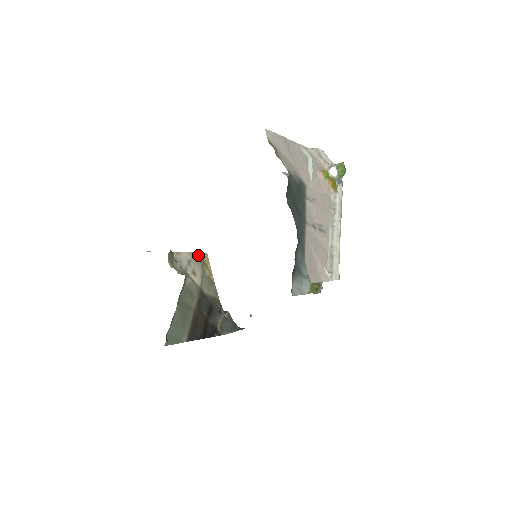
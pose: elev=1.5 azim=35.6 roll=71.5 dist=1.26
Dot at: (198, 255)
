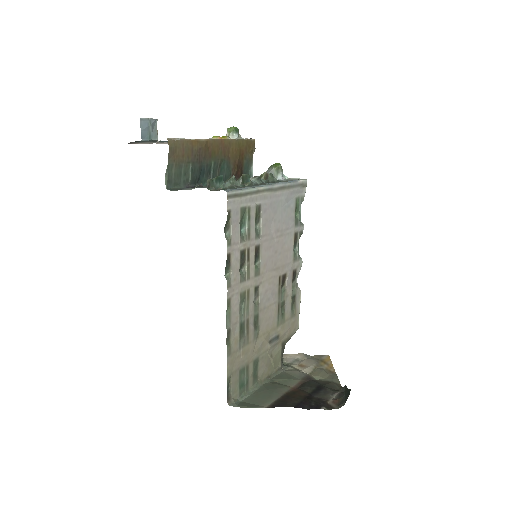
Dot at: (314, 357)
